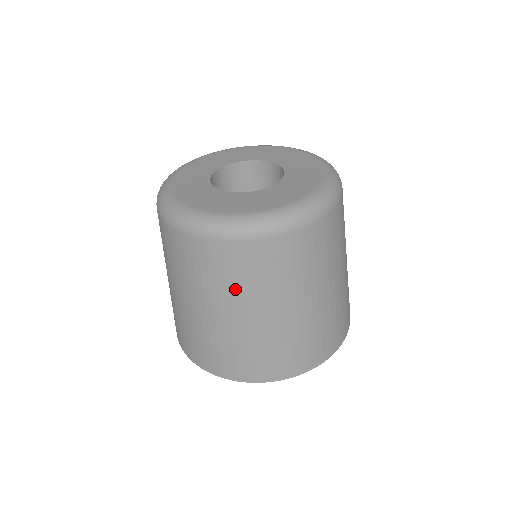
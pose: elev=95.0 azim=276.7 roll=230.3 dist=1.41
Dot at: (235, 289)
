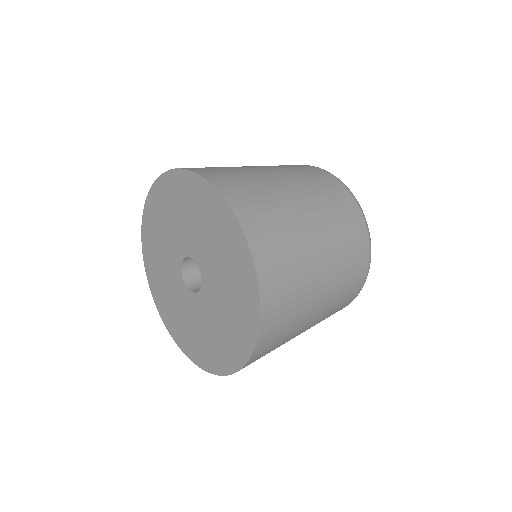
Dot at: (280, 167)
